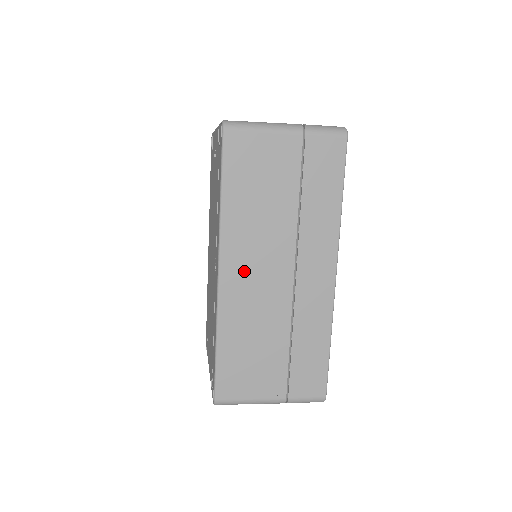
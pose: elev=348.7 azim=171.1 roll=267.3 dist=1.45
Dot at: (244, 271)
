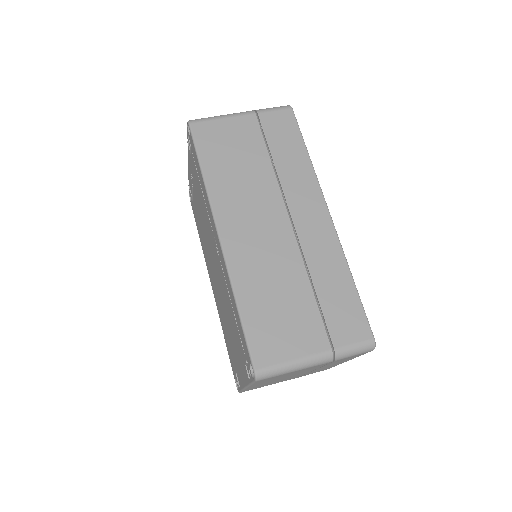
Dot at: (242, 228)
